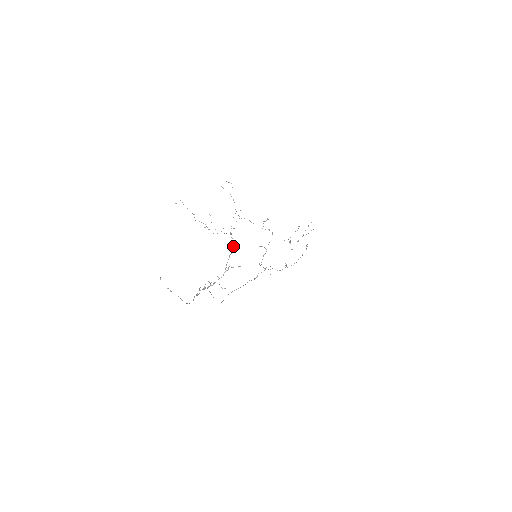
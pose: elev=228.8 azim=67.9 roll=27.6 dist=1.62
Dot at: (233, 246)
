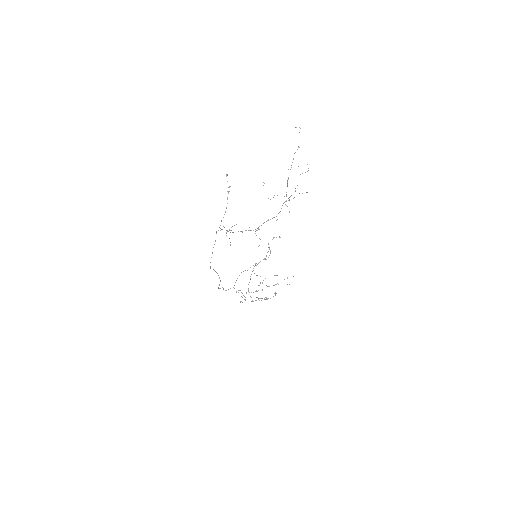
Dot at: occluded
